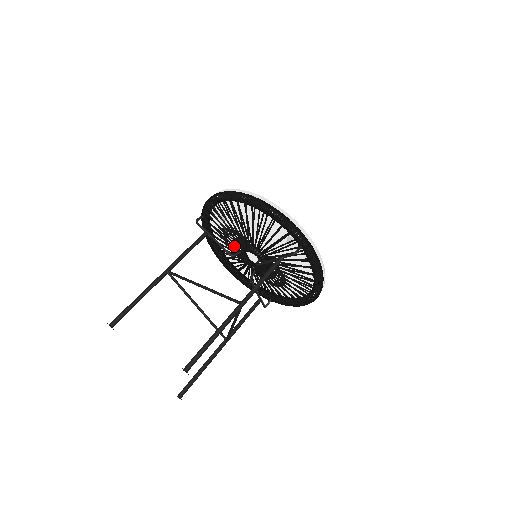
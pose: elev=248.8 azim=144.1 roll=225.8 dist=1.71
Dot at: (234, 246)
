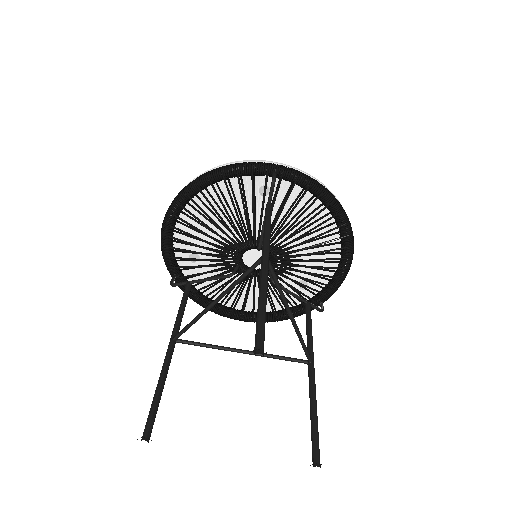
Dot at: (226, 268)
